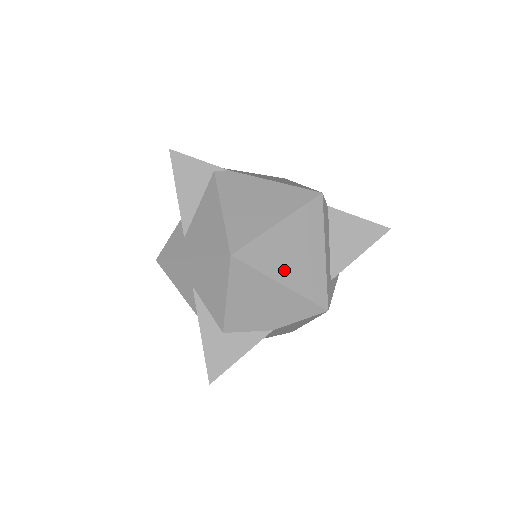
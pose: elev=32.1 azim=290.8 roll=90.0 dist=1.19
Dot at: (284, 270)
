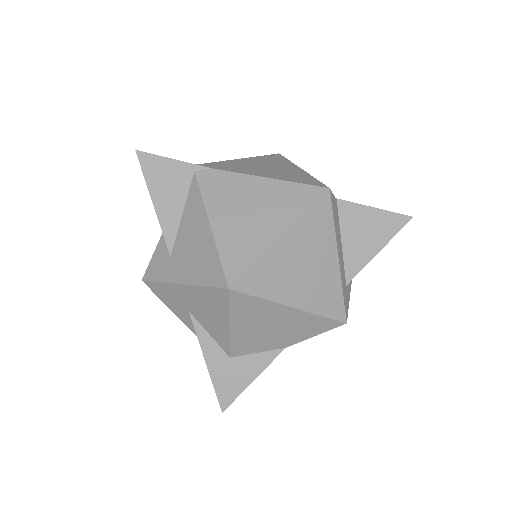
Dot at: (293, 290)
